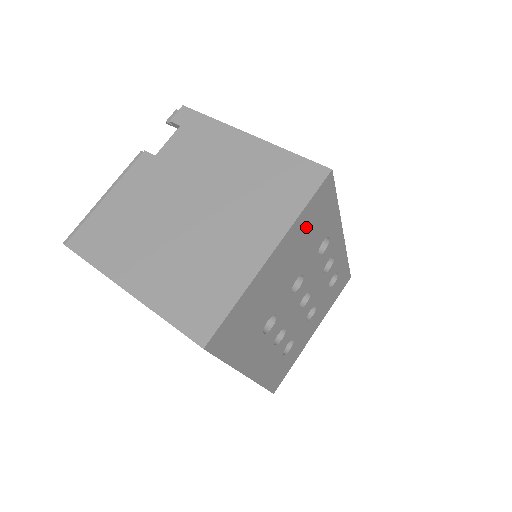
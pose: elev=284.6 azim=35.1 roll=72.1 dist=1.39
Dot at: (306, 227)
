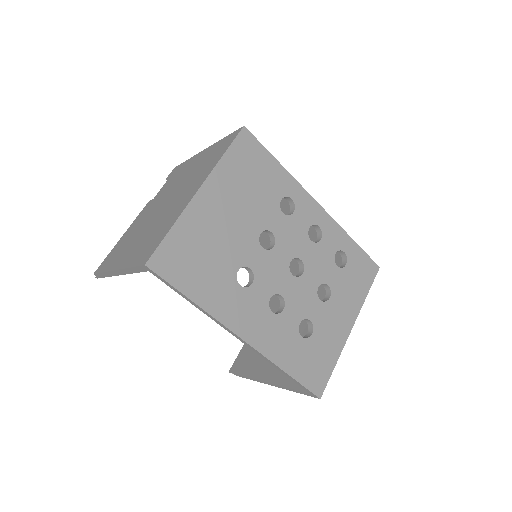
Dot at: (240, 175)
